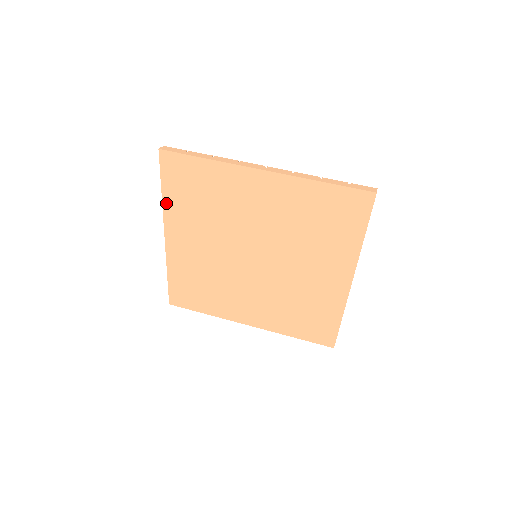
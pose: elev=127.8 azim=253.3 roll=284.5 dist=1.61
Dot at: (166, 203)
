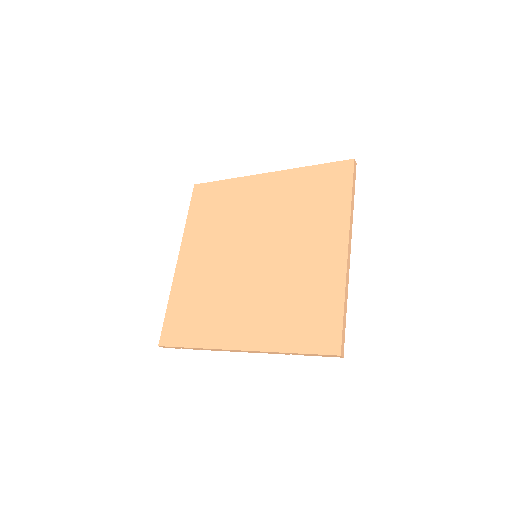
Dot at: (188, 226)
